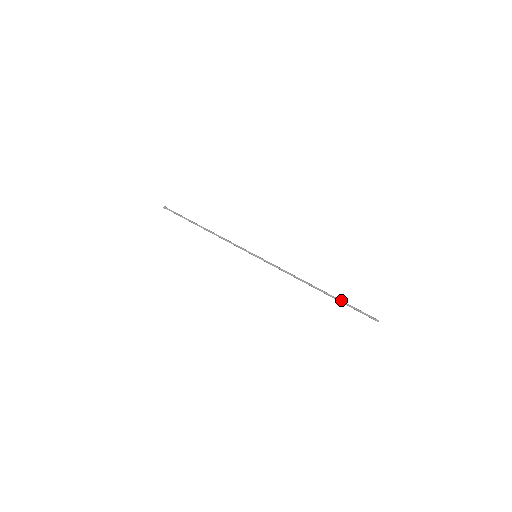
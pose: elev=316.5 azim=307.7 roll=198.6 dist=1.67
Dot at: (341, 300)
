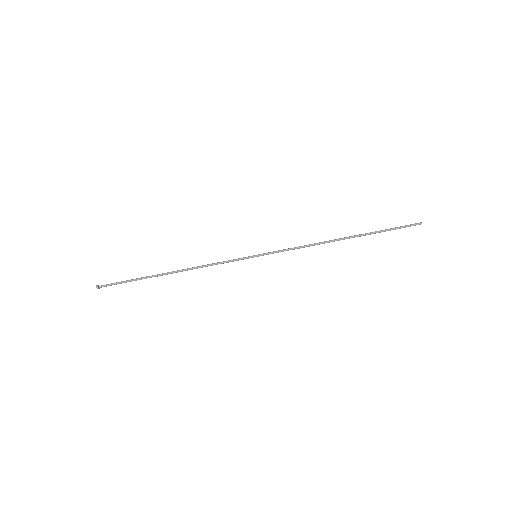
Dot at: (375, 233)
